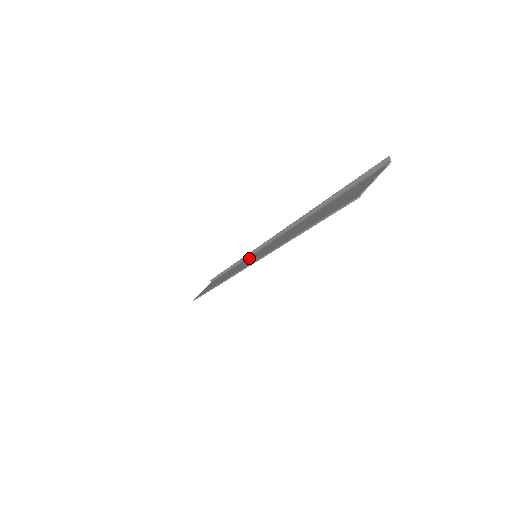
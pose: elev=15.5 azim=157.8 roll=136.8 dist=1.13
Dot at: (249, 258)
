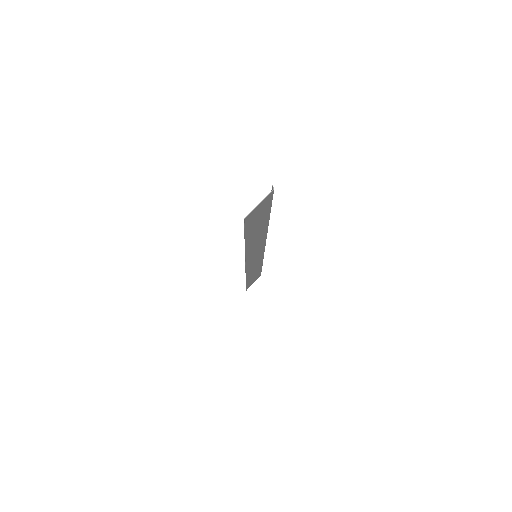
Dot at: (259, 257)
